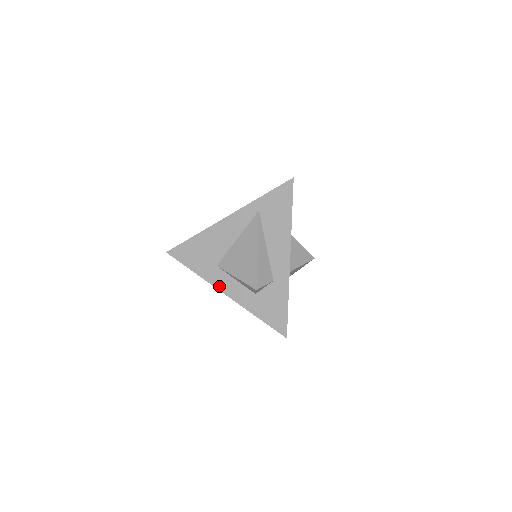
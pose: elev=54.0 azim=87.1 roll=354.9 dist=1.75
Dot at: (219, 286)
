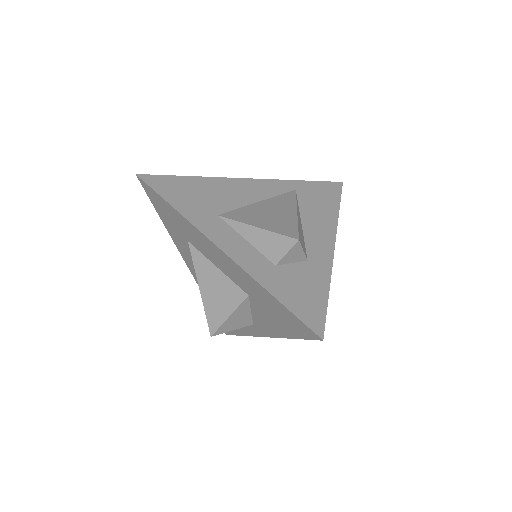
Dot at: (214, 237)
